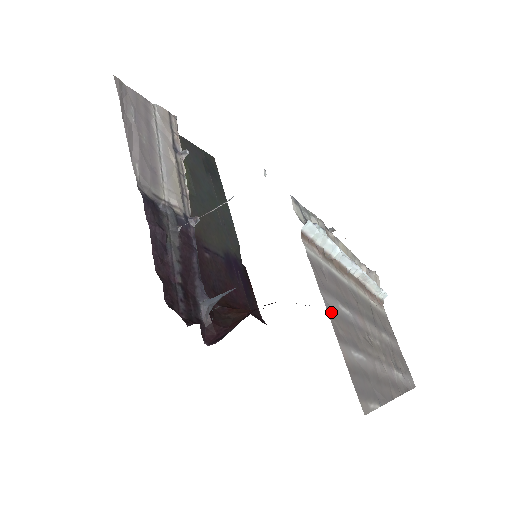
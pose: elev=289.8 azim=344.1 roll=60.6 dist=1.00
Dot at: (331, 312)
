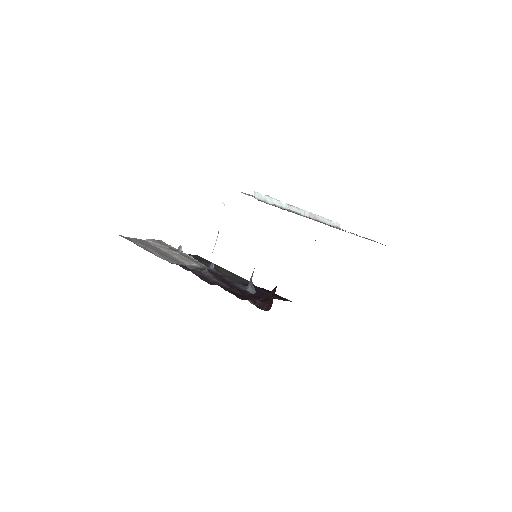
Dot at: occluded
